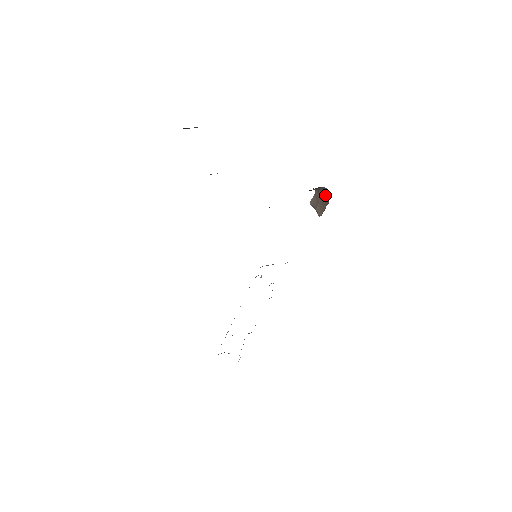
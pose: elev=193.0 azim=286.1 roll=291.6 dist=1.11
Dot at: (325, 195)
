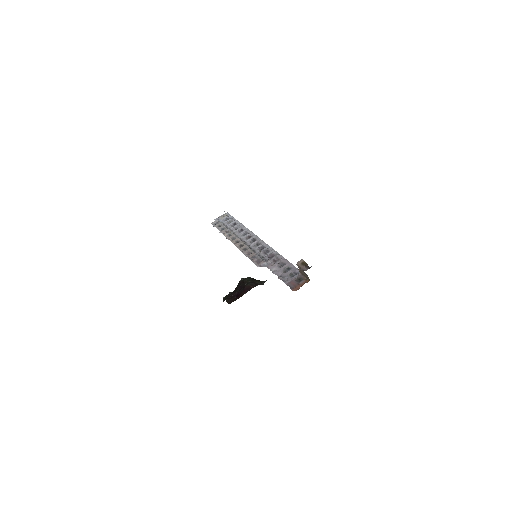
Dot at: (306, 275)
